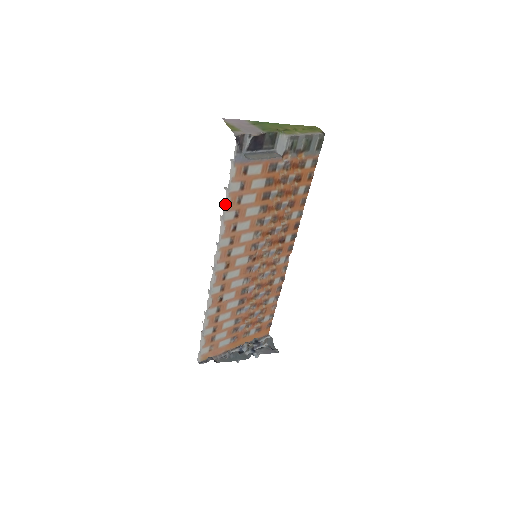
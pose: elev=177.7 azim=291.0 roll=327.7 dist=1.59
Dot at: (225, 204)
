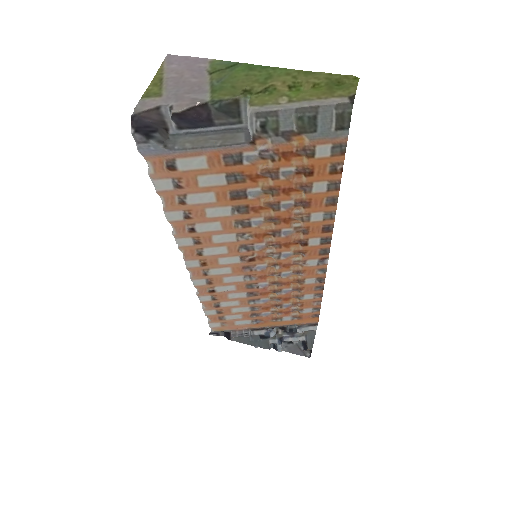
Dot at: (162, 201)
